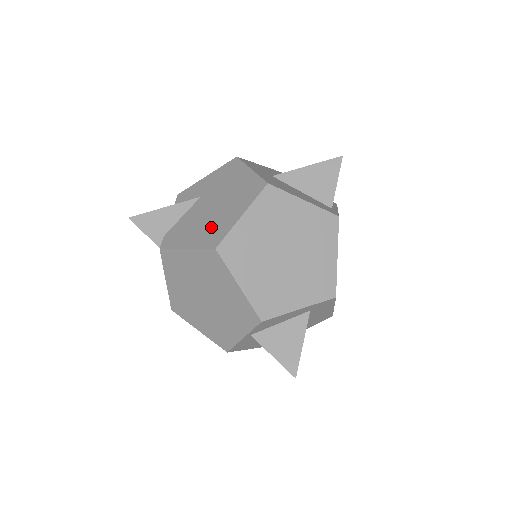
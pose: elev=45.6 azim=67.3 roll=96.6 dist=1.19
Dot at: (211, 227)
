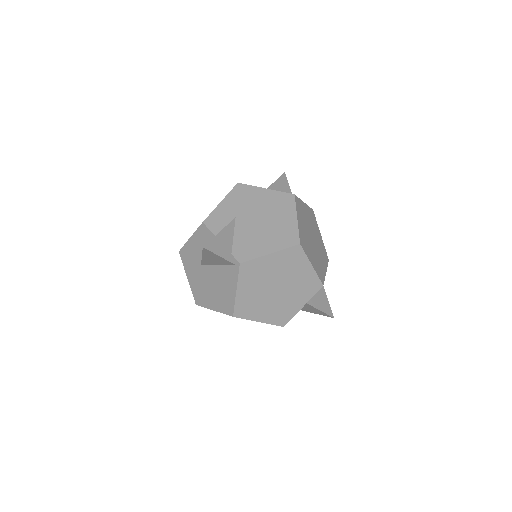
Dot at: (277, 233)
